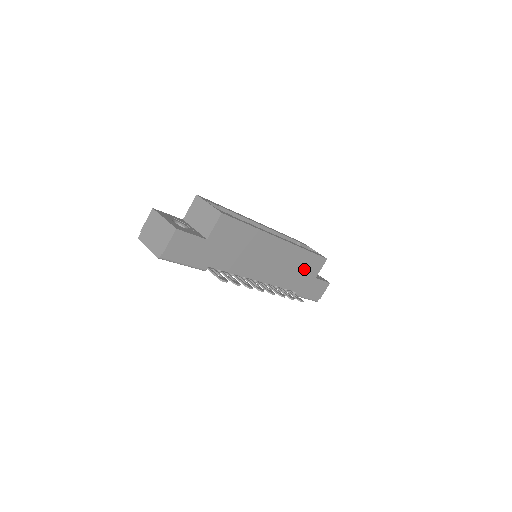
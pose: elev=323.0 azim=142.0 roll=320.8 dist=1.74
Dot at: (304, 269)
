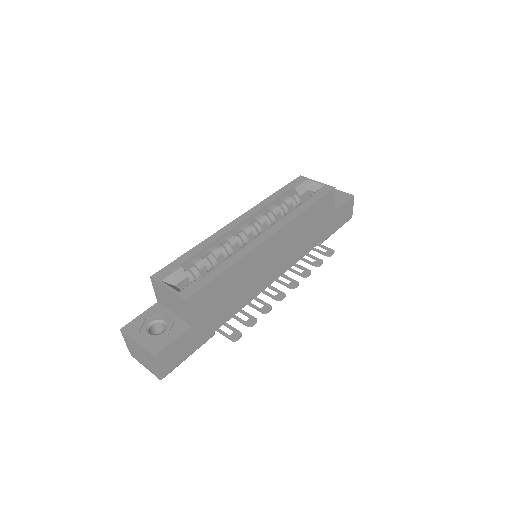
Dot at: (315, 222)
